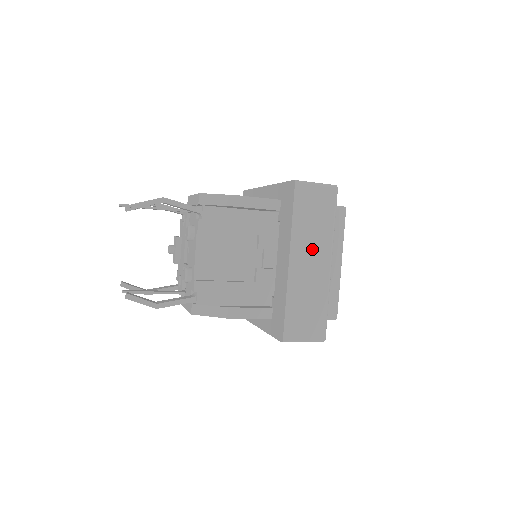
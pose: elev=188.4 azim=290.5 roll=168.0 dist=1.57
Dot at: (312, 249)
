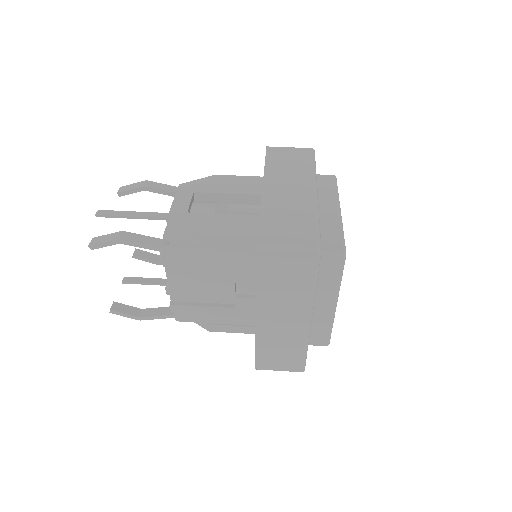
Dot at: (284, 308)
